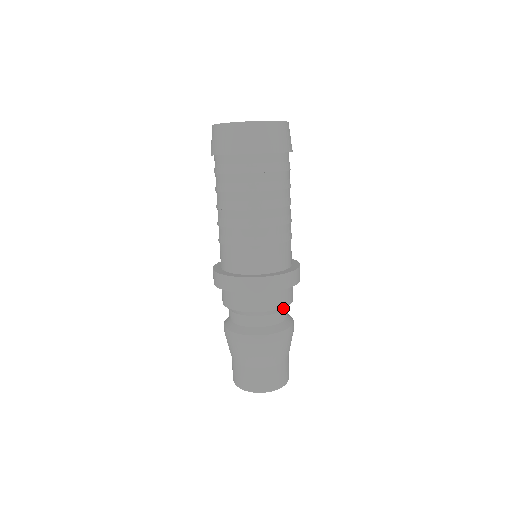
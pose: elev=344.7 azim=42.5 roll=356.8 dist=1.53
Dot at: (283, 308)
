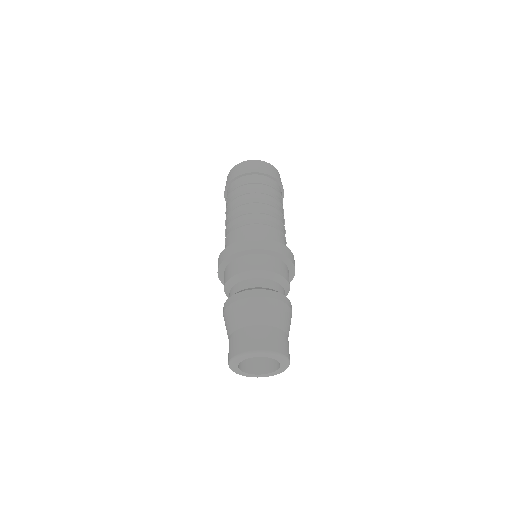
Dot at: (287, 293)
